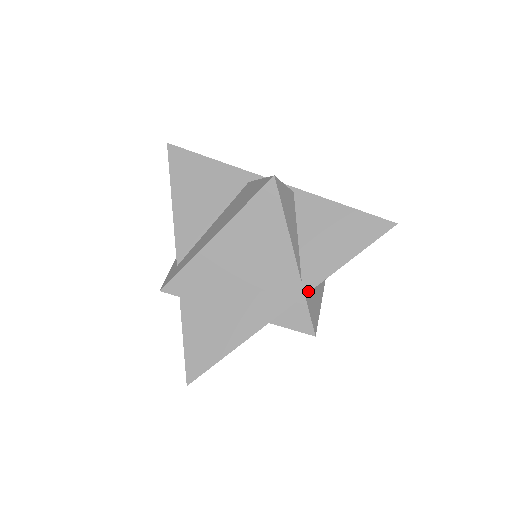
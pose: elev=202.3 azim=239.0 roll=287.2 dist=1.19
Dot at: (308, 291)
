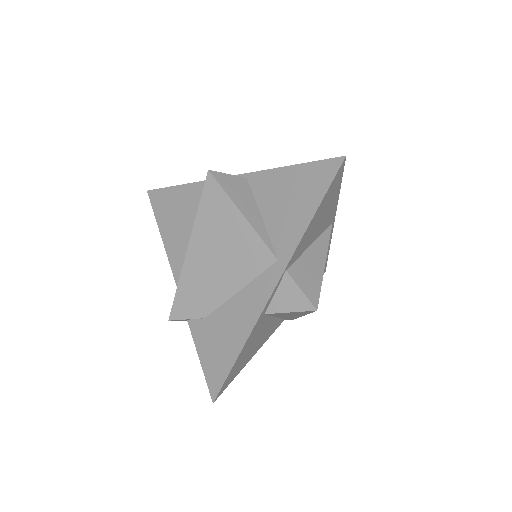
Dot at: (286, 266)
